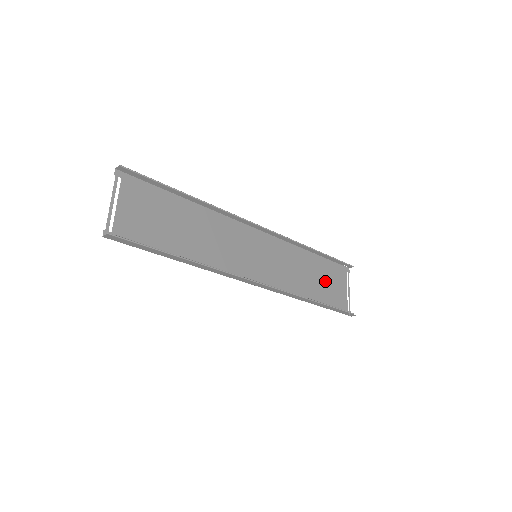
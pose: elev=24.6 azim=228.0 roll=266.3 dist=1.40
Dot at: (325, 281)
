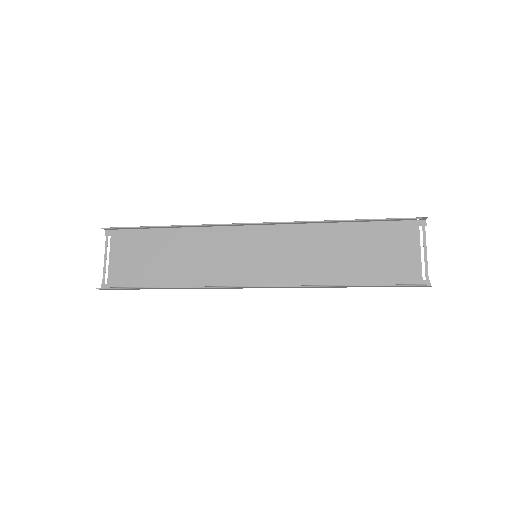
Dot at: (374, 252)
